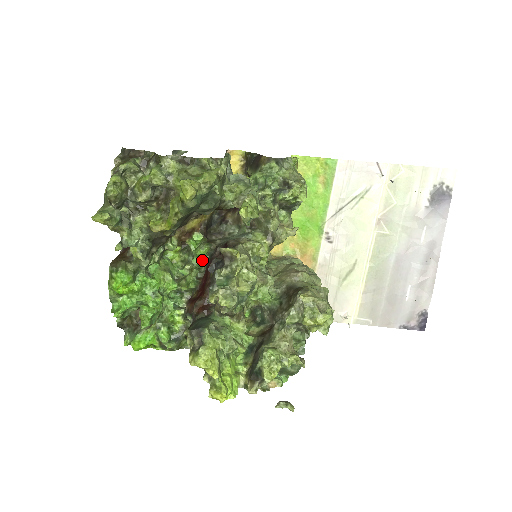
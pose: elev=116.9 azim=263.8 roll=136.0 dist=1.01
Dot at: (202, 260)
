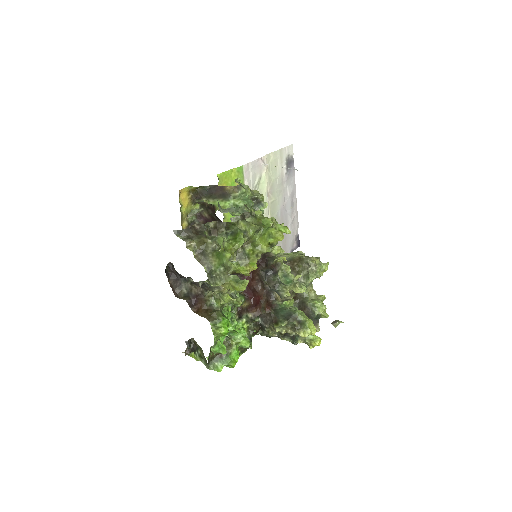
Dot at: occluded
